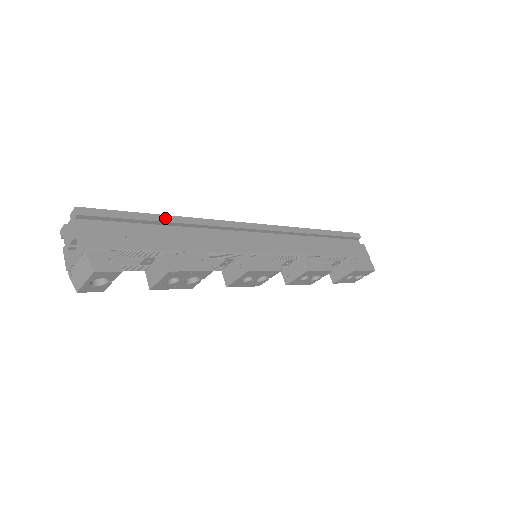
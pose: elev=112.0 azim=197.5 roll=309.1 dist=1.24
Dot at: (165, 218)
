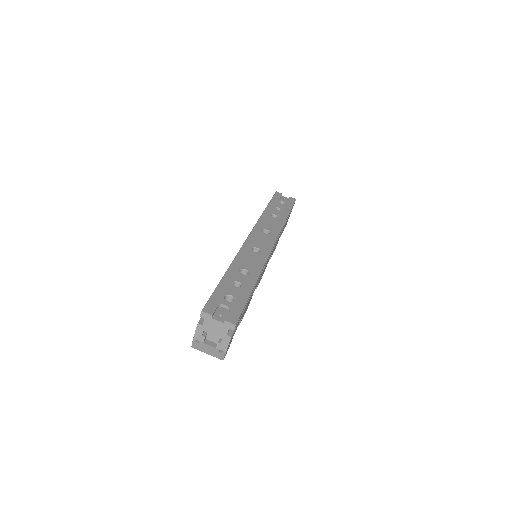
Dot at: occluded
